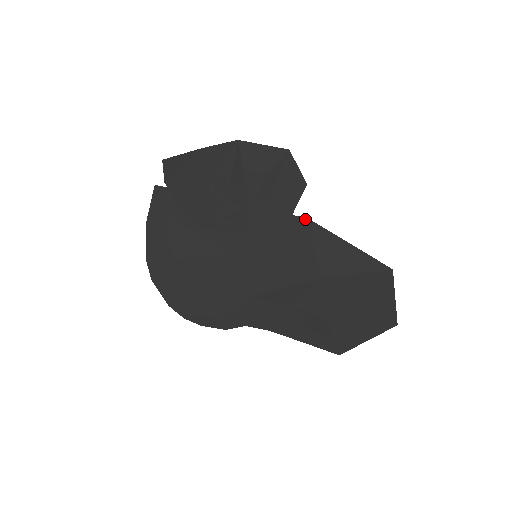
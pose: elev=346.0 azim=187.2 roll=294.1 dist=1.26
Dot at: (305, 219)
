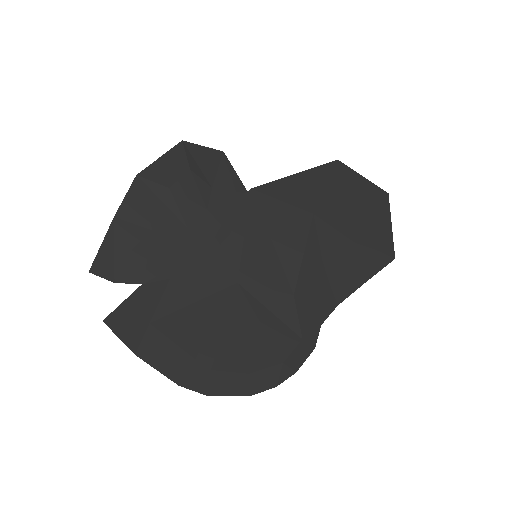
Dot at: (249, 192)
